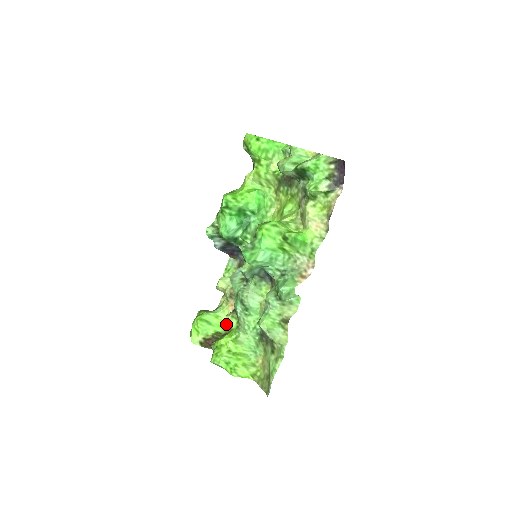
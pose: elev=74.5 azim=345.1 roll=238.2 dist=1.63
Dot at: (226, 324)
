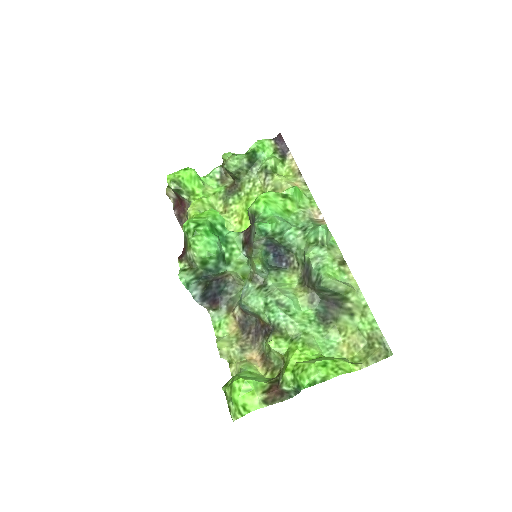
Dot at: (265, 374)
